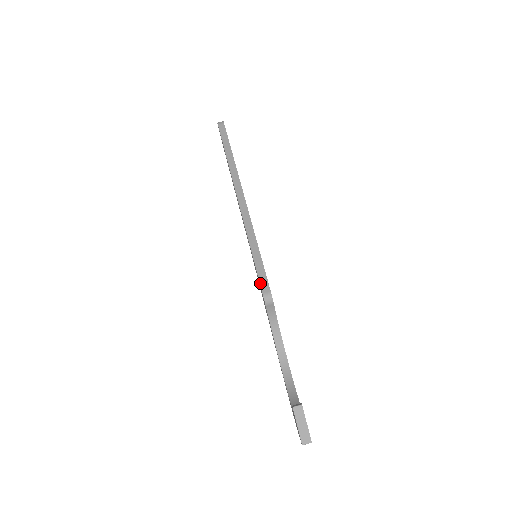
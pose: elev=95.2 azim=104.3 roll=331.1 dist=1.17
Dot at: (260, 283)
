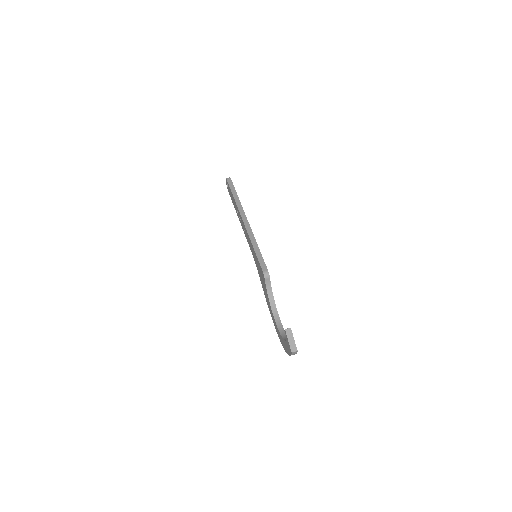
Dot at: (261, 266)
